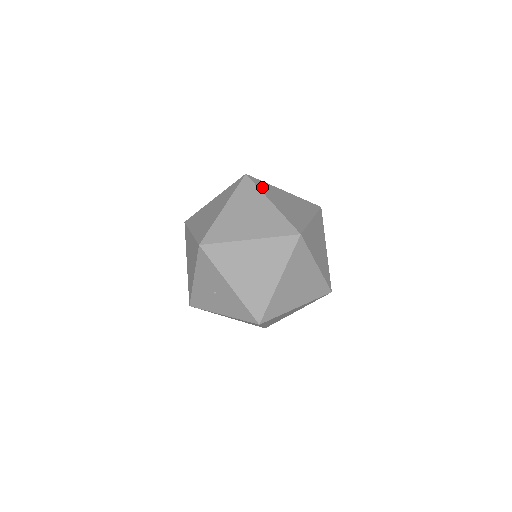
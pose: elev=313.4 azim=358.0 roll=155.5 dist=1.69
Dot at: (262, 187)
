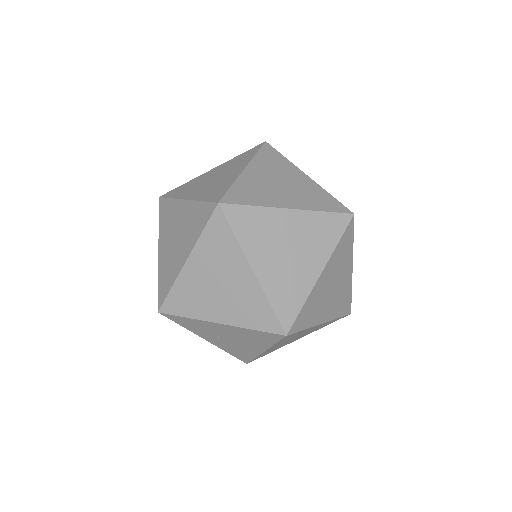
Dot at: (265, 156)
